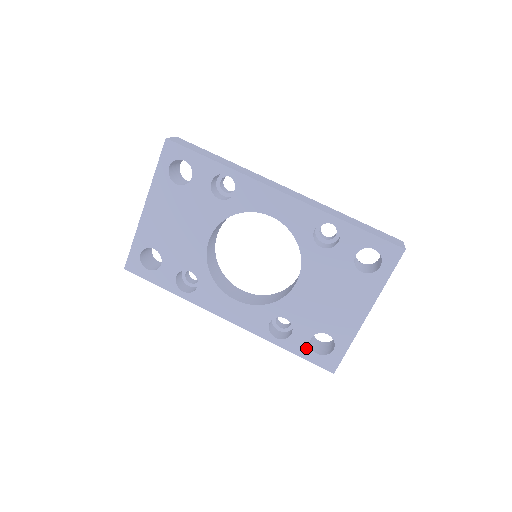
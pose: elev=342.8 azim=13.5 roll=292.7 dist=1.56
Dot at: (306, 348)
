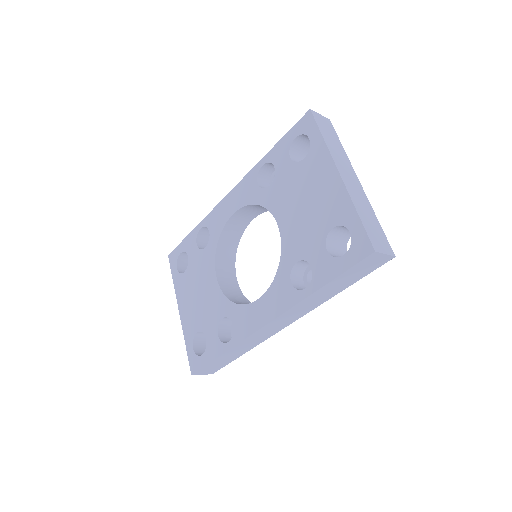
Dot at: (332, 263)
